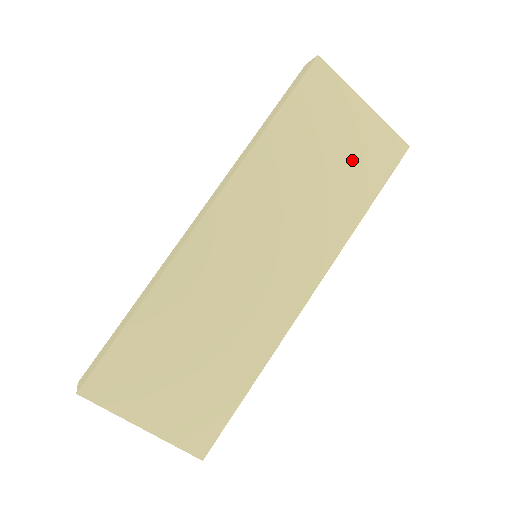
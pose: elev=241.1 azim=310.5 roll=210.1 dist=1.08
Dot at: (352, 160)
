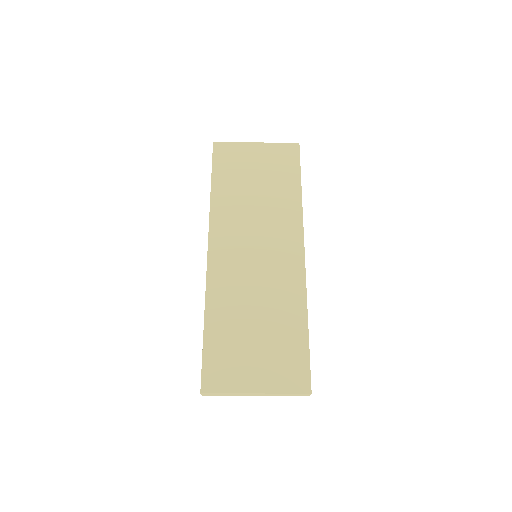
Dot at: (271, 172)
